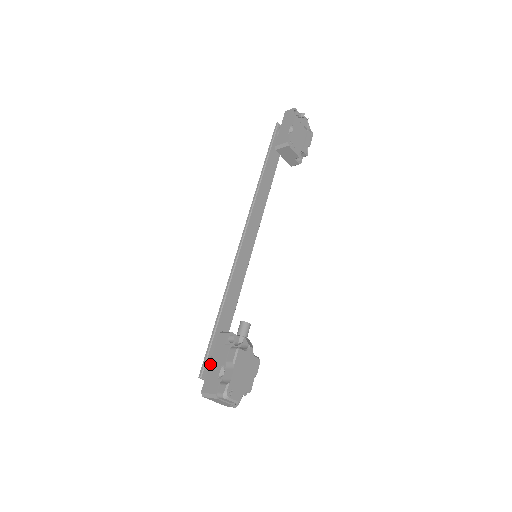
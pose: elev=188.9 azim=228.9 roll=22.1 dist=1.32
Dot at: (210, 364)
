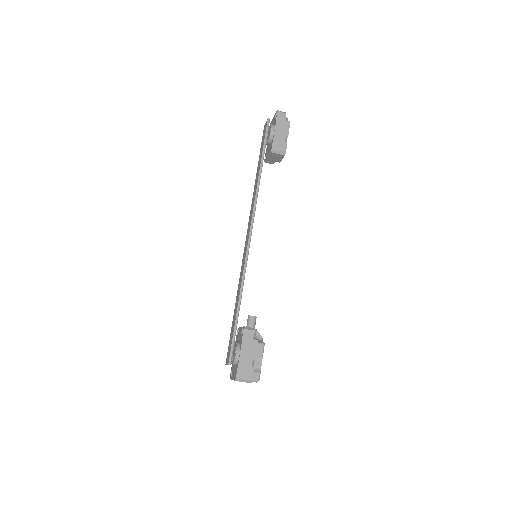
Dot at: (241, 355)
